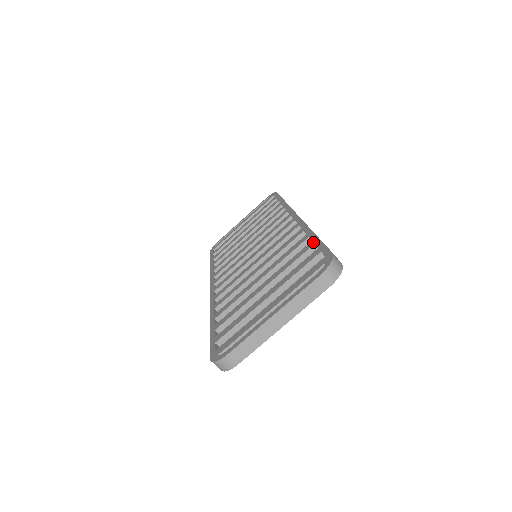
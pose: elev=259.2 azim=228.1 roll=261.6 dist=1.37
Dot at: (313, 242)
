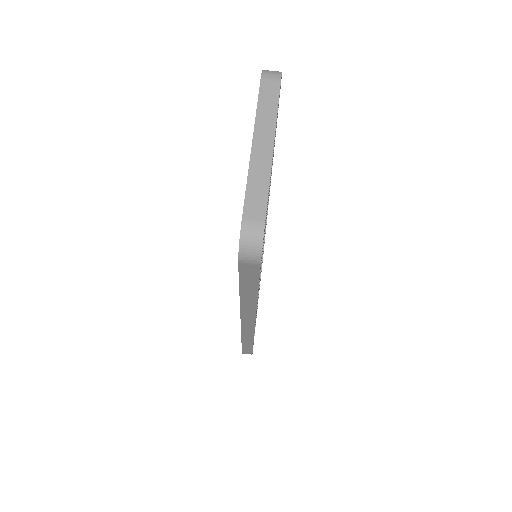
Dot at: occluded
